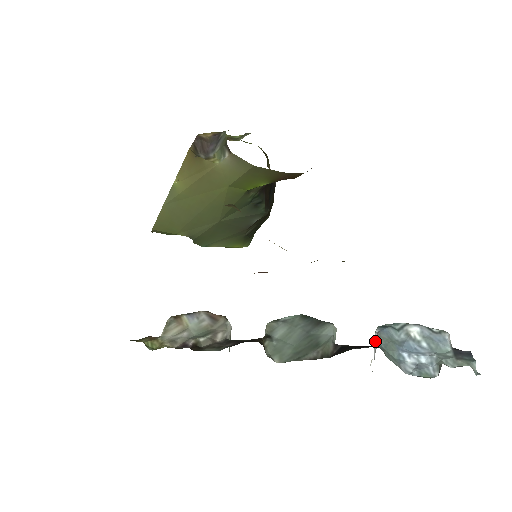
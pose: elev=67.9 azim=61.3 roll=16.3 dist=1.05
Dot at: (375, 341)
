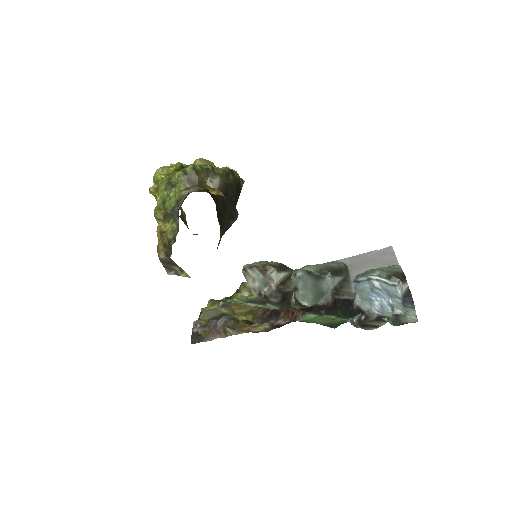
Dot at: occluded
